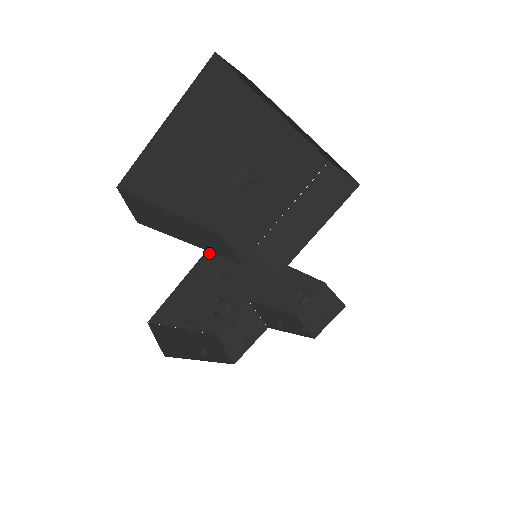
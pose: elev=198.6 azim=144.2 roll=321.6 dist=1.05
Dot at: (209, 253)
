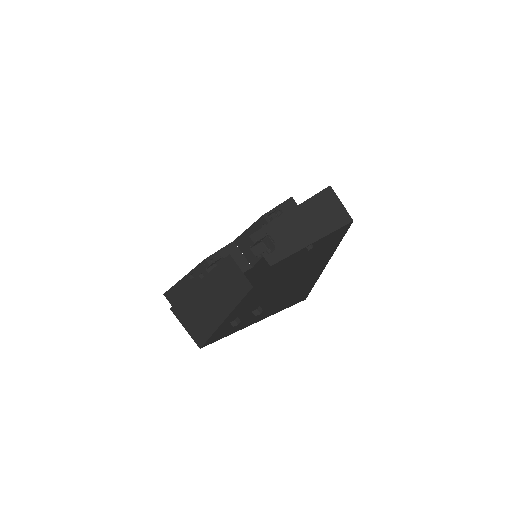
Dot at: occluded
